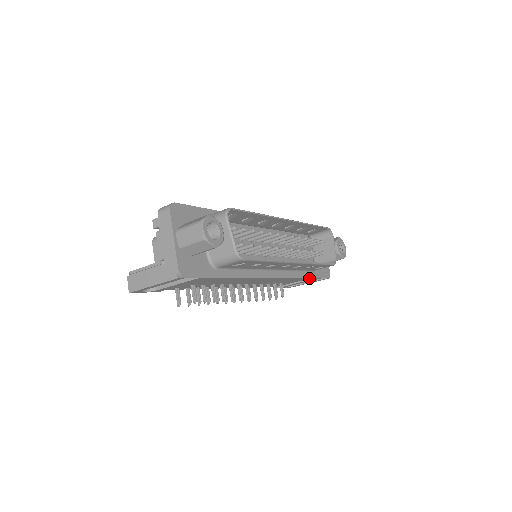
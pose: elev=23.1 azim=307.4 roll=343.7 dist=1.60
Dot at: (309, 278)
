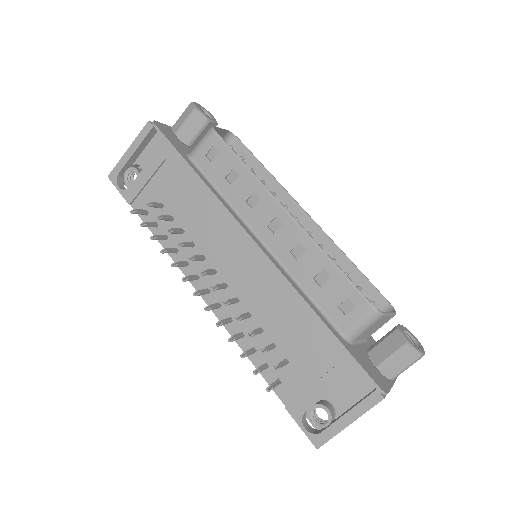
Dot at: (328, 333)
